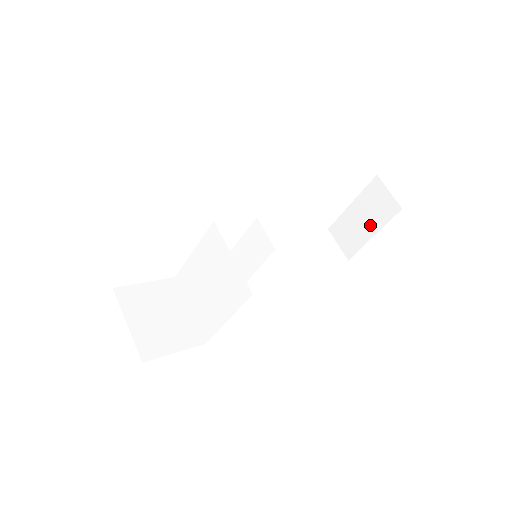
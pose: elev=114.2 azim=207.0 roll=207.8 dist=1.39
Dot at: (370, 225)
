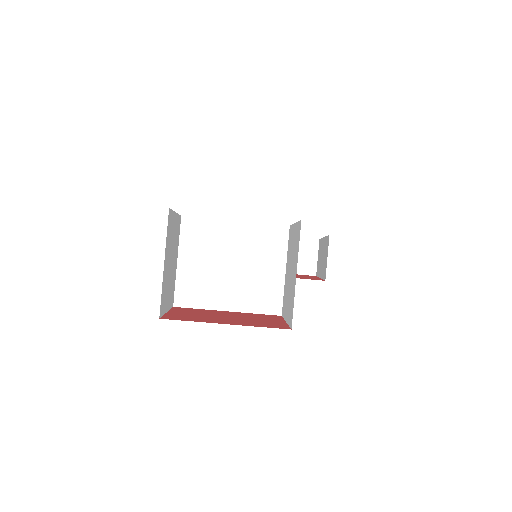
Dot at: occluded
